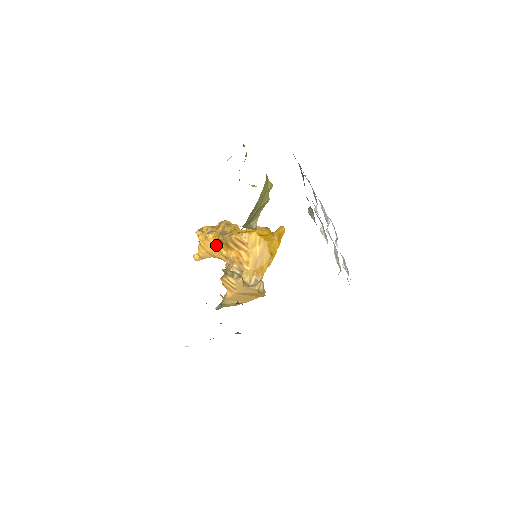
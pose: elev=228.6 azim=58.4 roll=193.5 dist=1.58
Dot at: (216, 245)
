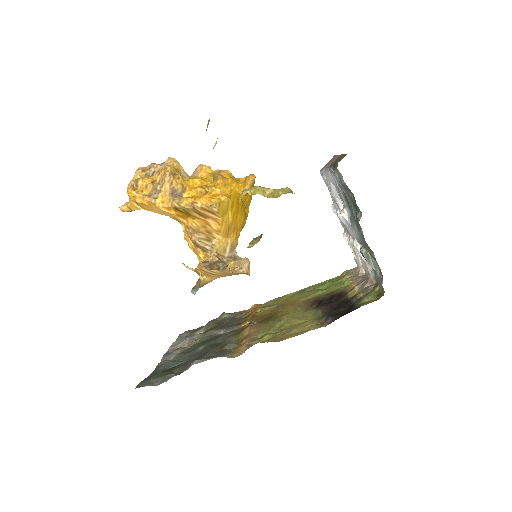
Dot at: (169, 213)
